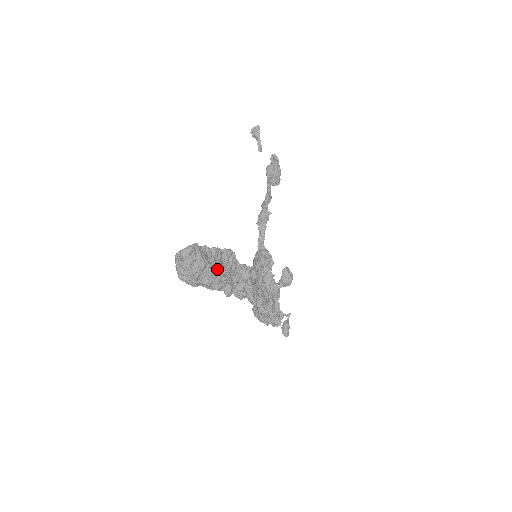
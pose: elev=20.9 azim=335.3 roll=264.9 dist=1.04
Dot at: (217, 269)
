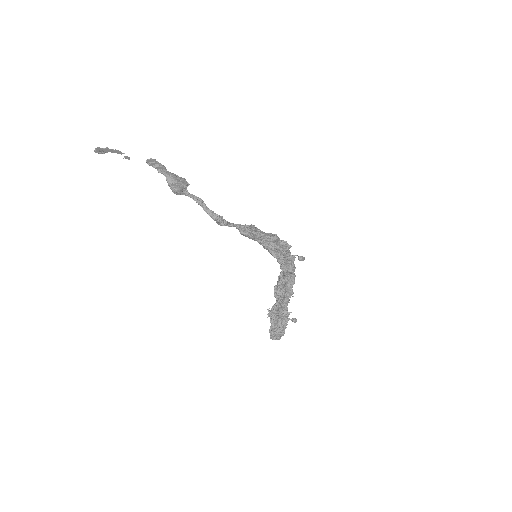
Dot at: (285, 324)
